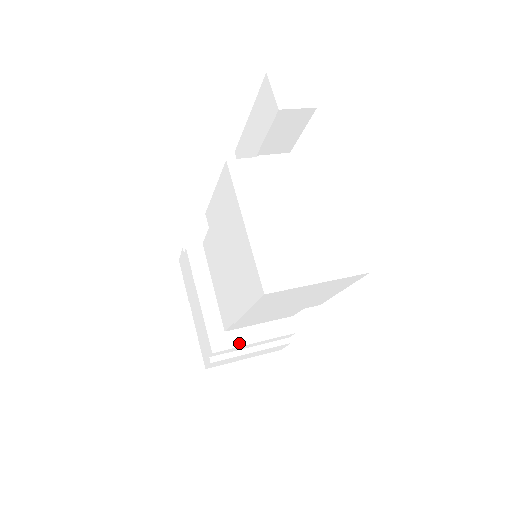
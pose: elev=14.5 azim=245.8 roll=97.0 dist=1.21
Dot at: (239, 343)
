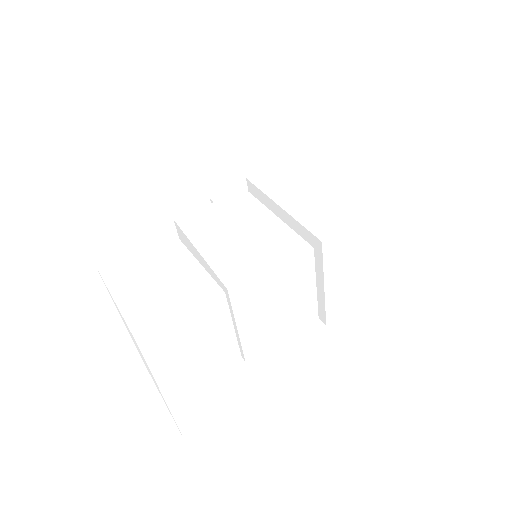
Dot at: (231, 322)
